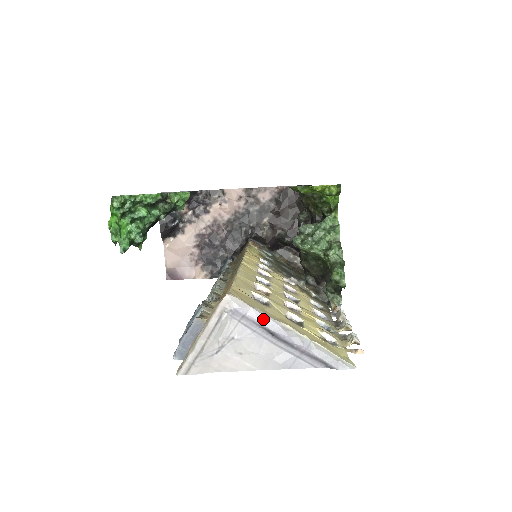
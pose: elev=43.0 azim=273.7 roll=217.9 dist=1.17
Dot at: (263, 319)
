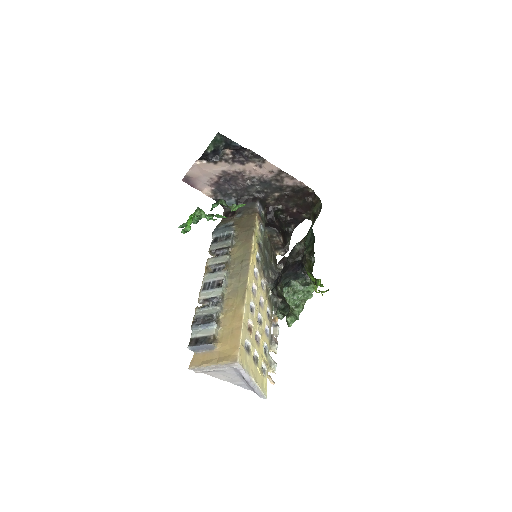
Dot at: (245, 375)
